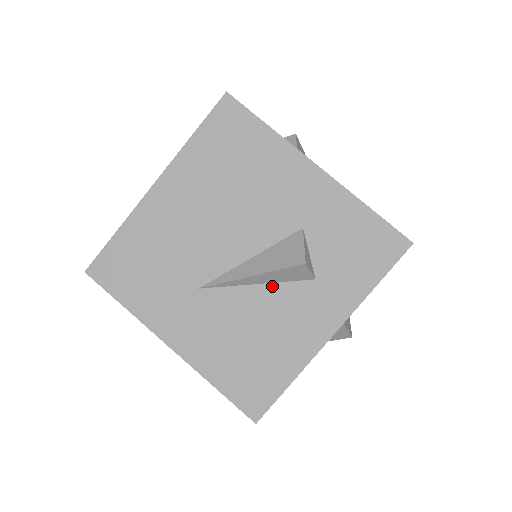
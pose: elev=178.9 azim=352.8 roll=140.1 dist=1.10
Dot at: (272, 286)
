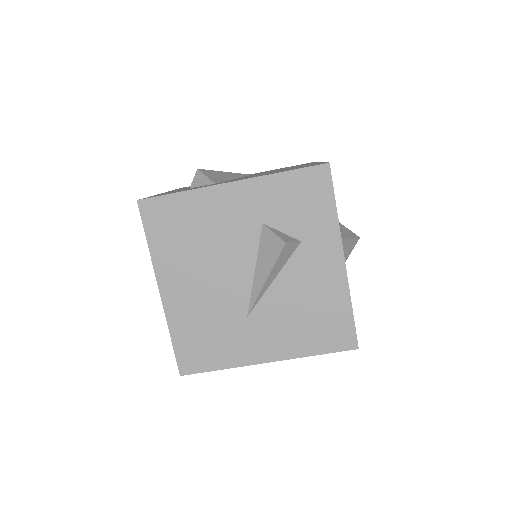
Dot at: (283, 271)
